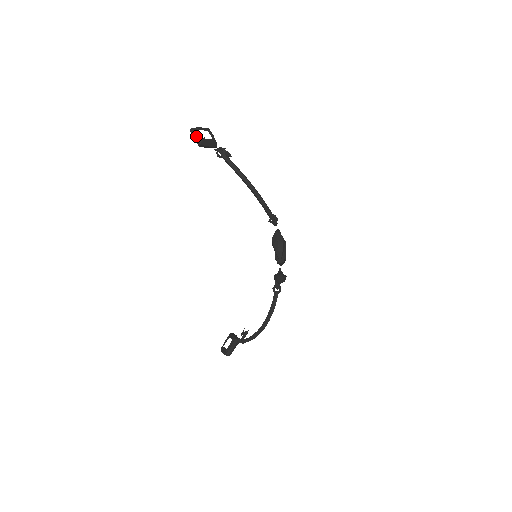
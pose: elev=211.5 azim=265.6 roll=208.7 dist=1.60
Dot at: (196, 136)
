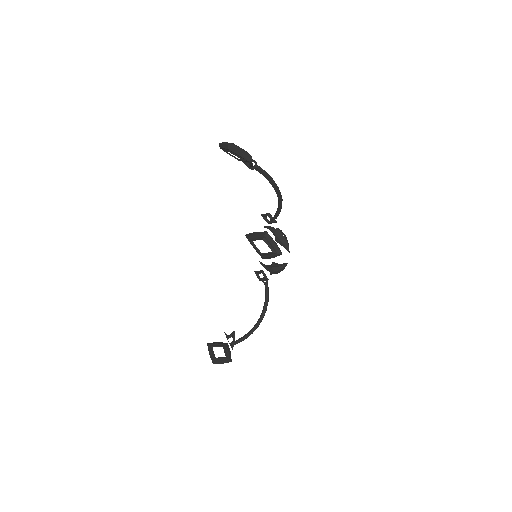
Dot at: (243, 152)
